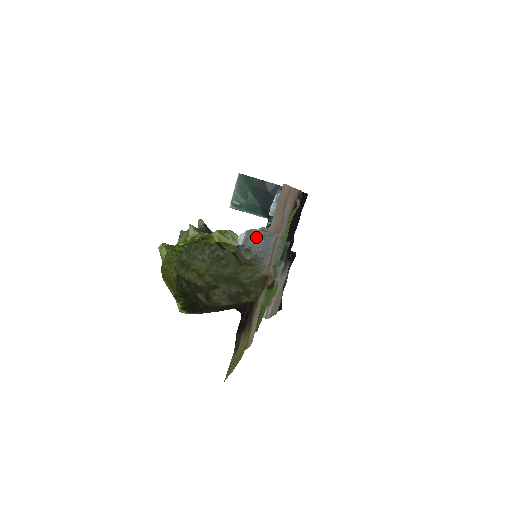
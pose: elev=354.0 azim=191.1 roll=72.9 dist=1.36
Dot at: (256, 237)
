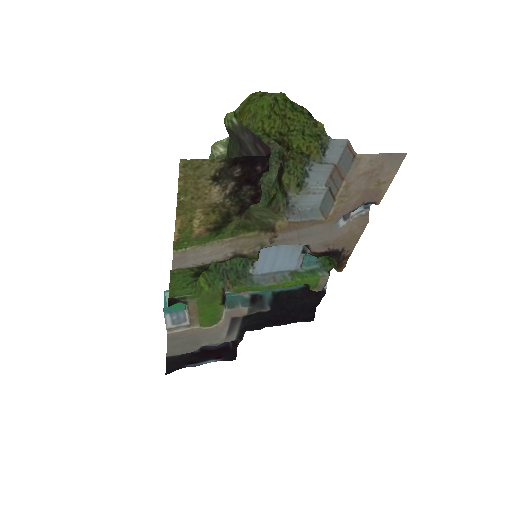
Dot at: (316, 191)
